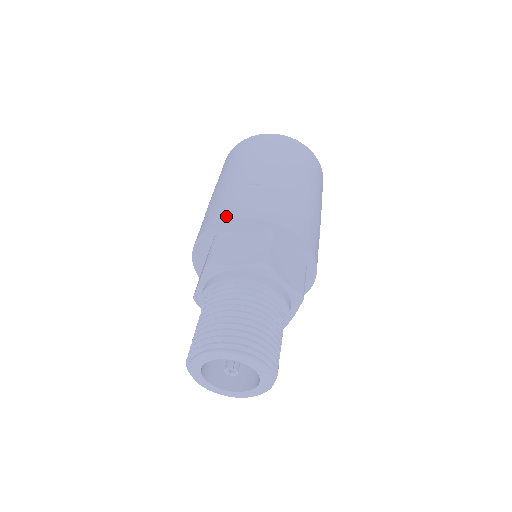
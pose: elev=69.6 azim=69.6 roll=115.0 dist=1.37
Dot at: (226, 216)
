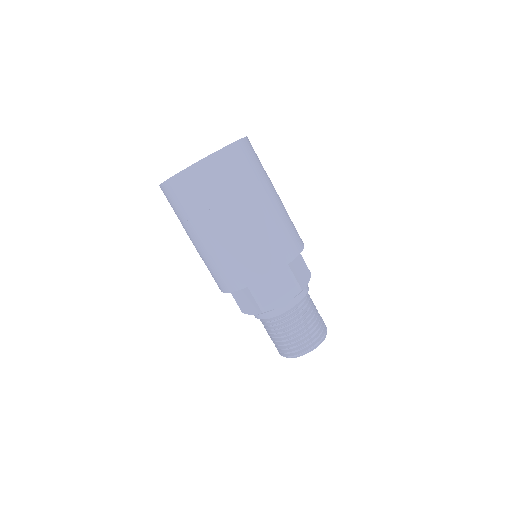
Dot at: (220, 288)
